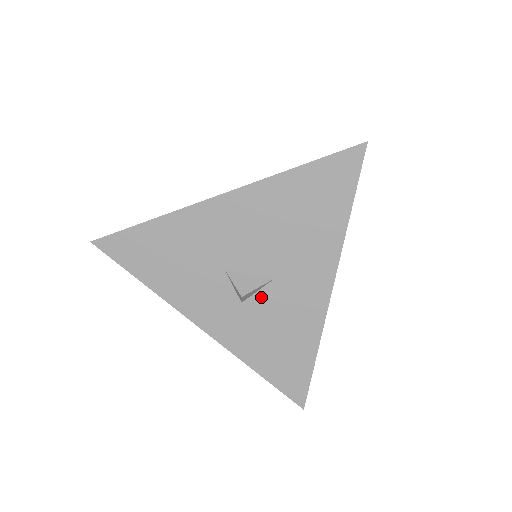
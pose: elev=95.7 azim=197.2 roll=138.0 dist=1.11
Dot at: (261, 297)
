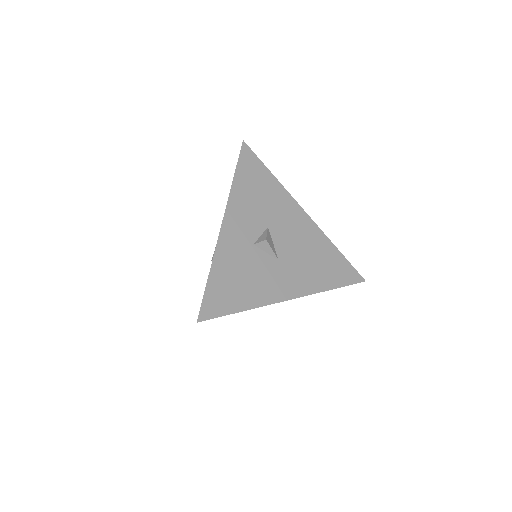
Dot at: (263, 256)
